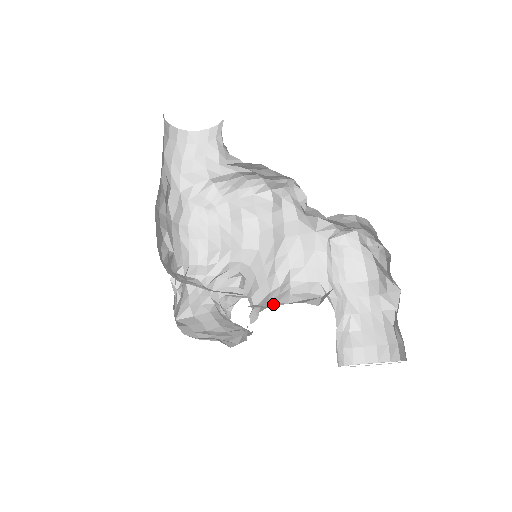
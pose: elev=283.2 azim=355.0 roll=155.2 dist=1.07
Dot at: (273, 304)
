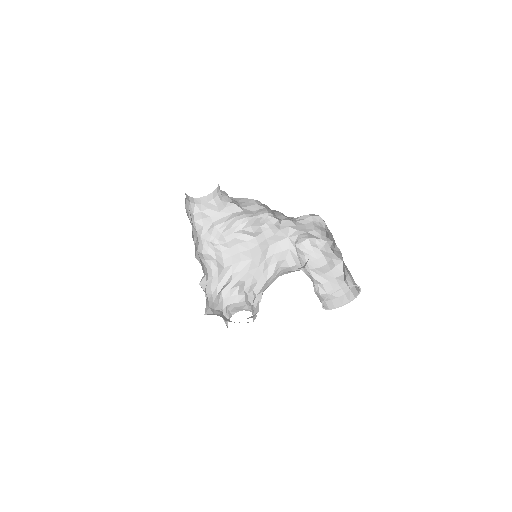
Dot at: occluded
